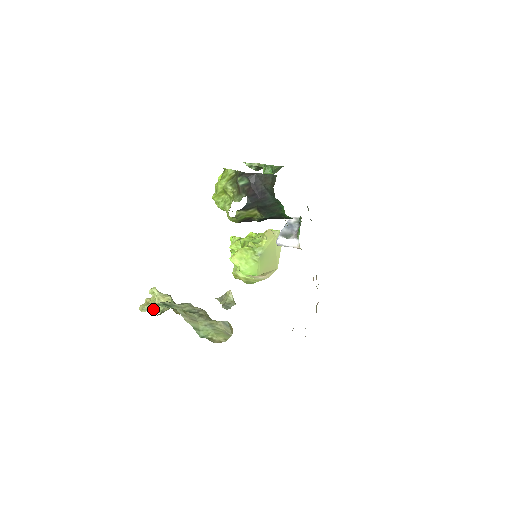
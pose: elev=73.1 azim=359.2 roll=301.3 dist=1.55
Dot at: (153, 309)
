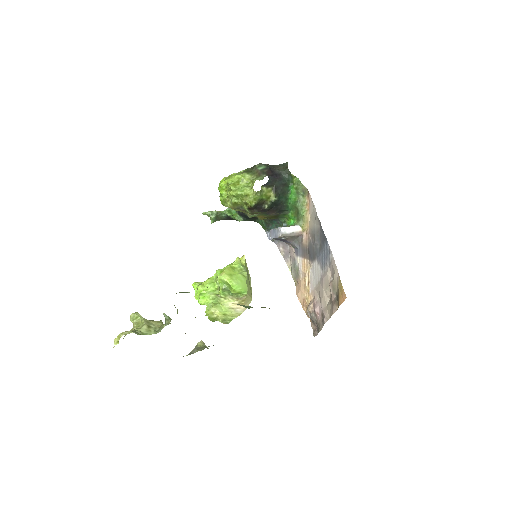
Dot at: (143, 333)
